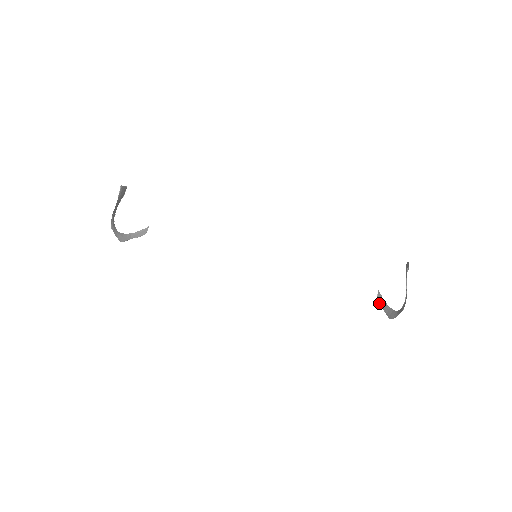
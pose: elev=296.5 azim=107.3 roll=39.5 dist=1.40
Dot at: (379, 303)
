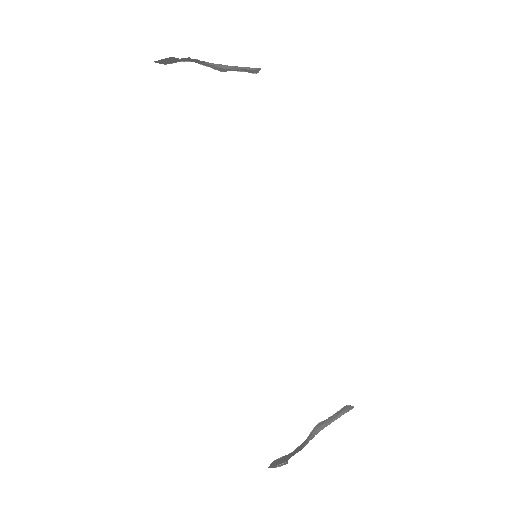
Dot at: (342, 408)
